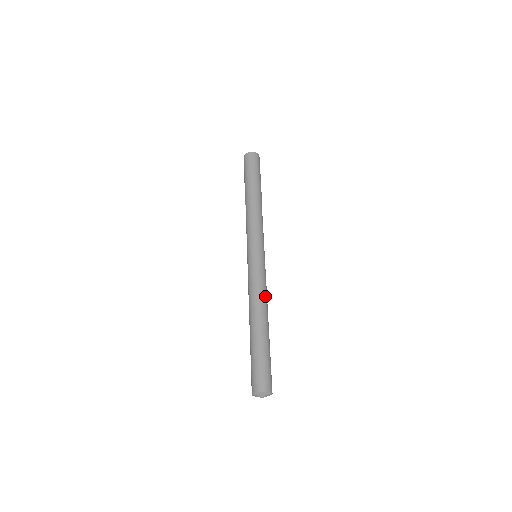
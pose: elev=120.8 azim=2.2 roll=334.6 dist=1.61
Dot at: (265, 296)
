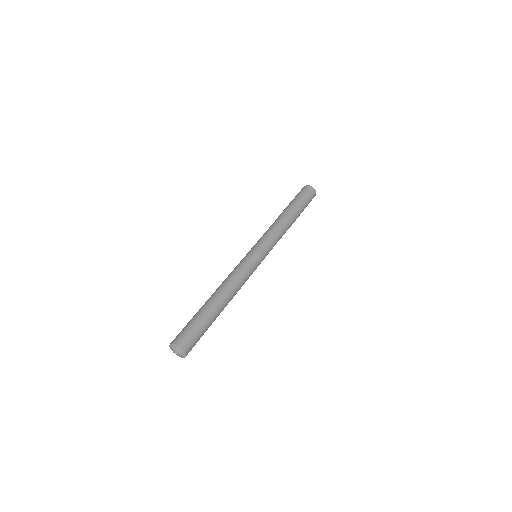
Dot at: (240, 288)
